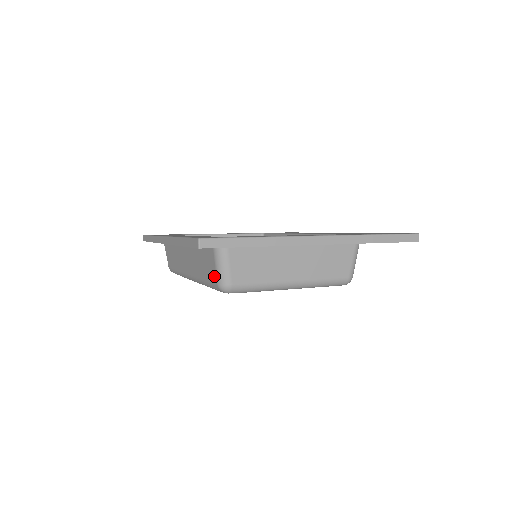
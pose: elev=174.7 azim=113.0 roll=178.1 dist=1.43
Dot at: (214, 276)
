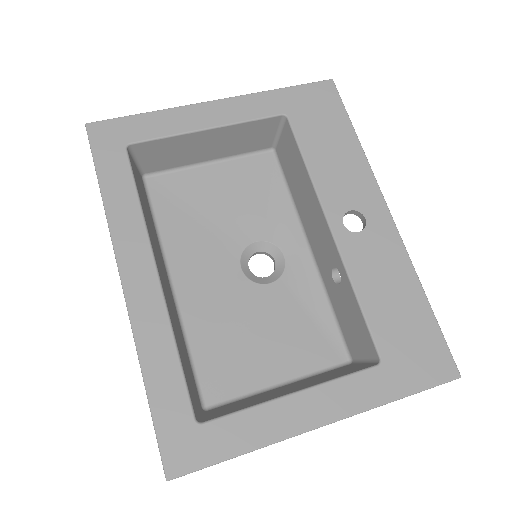
Dot at: occluded
